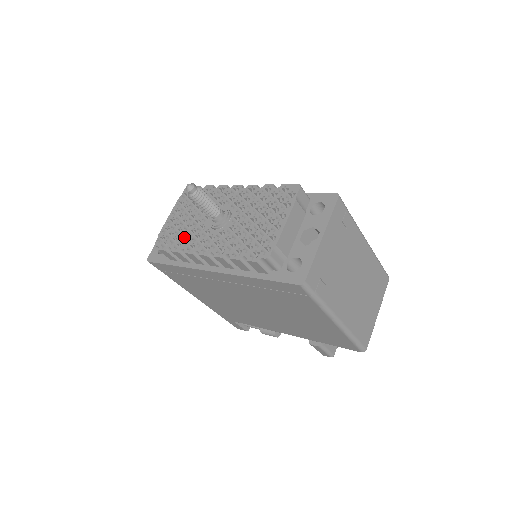
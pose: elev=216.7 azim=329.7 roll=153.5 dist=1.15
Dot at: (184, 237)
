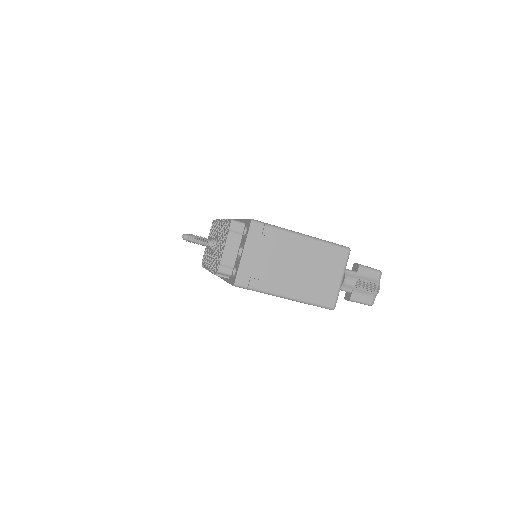
Dot at: occluded
